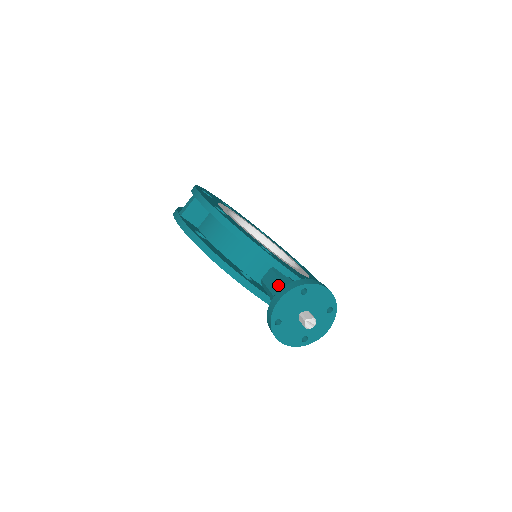
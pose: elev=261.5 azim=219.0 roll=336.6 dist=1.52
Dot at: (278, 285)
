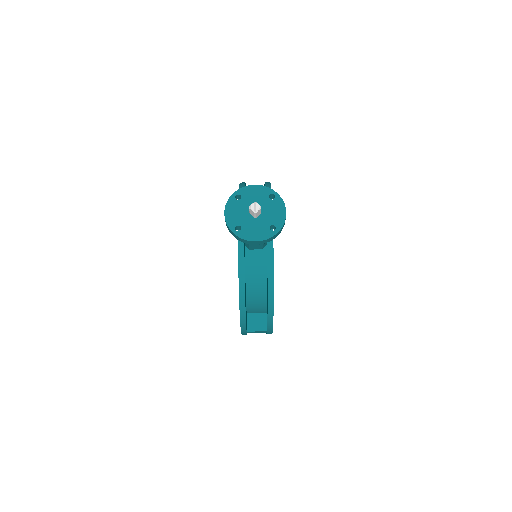
Dot at: occluded
